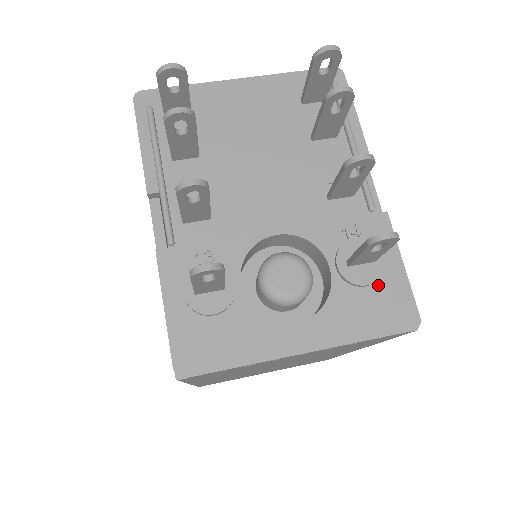
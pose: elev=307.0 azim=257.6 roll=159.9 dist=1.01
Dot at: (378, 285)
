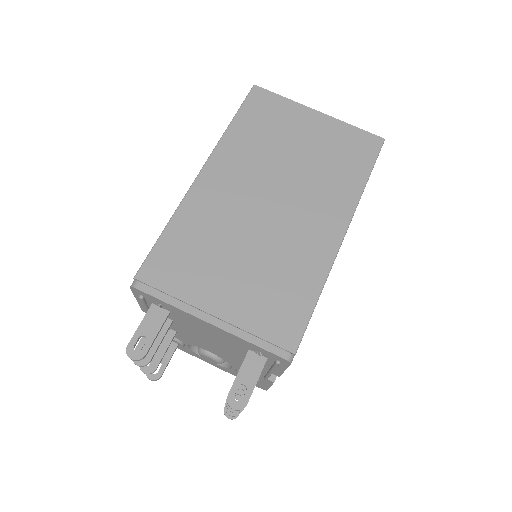
Dot at: occluded
